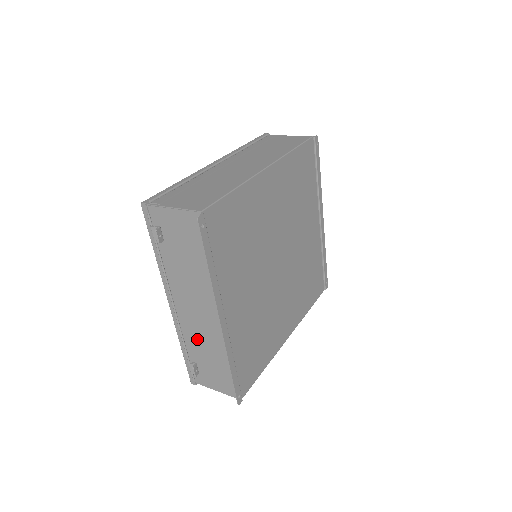
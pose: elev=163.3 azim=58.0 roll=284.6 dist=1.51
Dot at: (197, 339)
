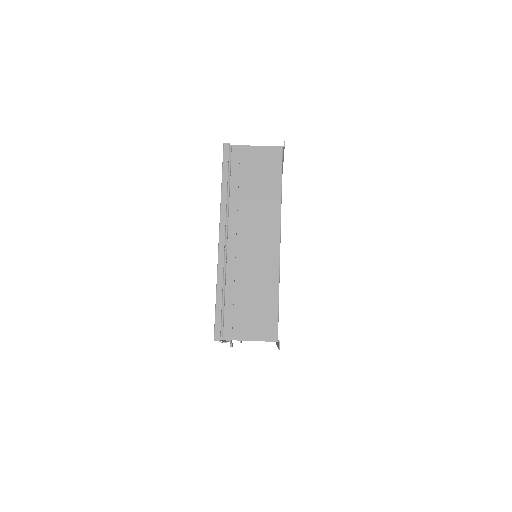
Dot at: occluded
